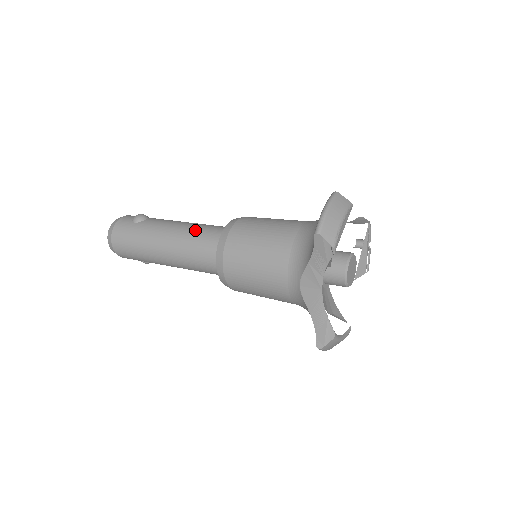
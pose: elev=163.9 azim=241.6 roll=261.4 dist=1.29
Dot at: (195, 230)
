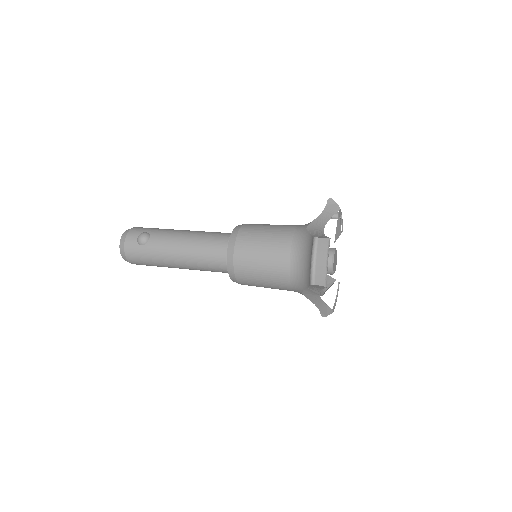
Dot at: (200, 250)
